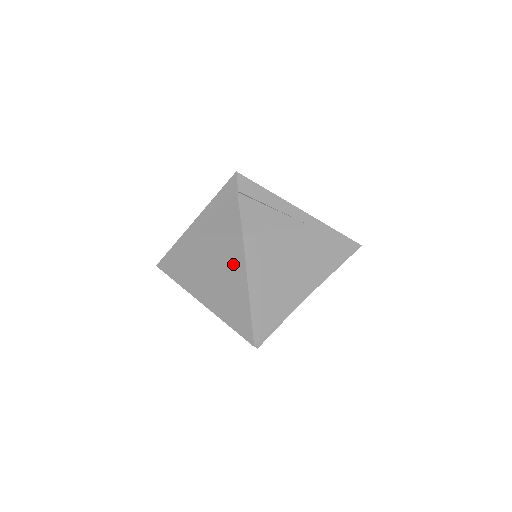
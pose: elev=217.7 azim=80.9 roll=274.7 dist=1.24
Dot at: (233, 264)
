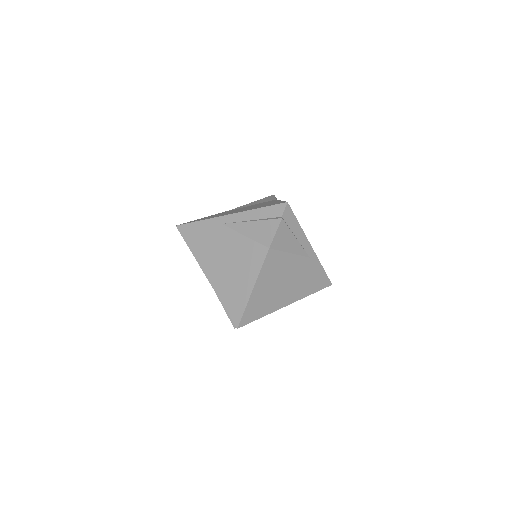
Dot at: occluded
